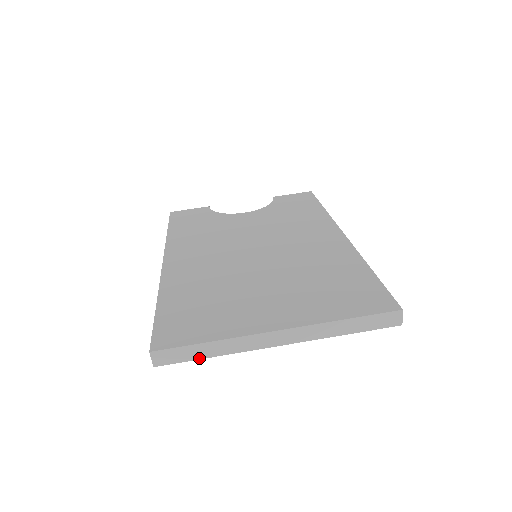
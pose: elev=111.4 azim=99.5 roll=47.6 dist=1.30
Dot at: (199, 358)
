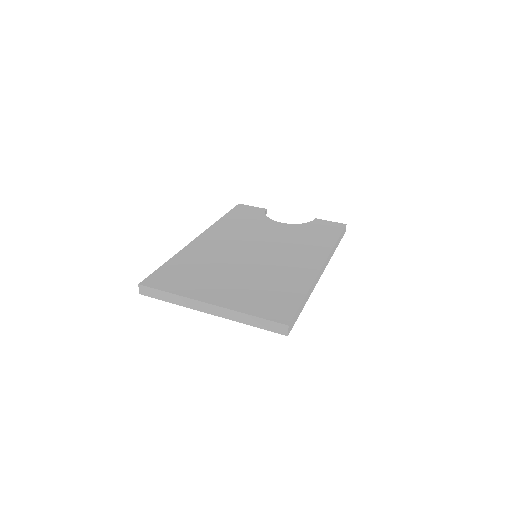
Dot at: (163, 300)
